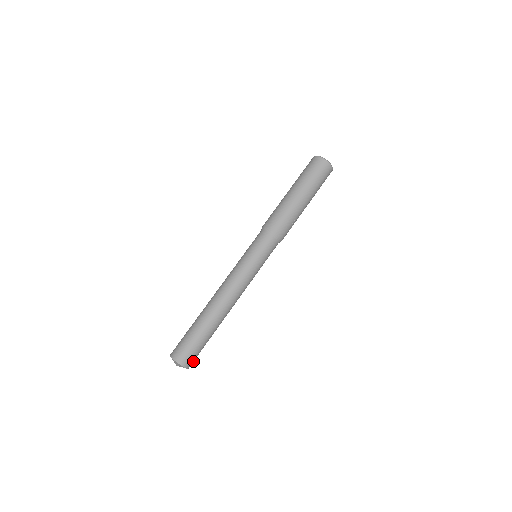
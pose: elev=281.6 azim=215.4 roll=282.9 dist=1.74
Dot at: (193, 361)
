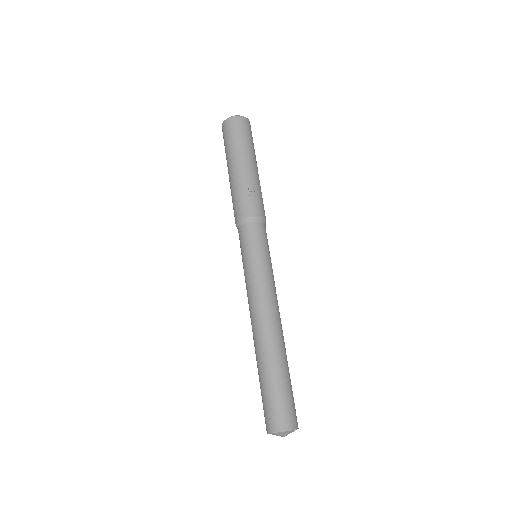
Dot at: (289, 417)
